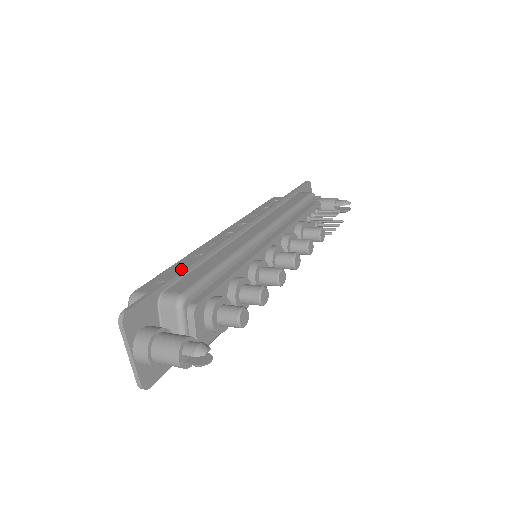
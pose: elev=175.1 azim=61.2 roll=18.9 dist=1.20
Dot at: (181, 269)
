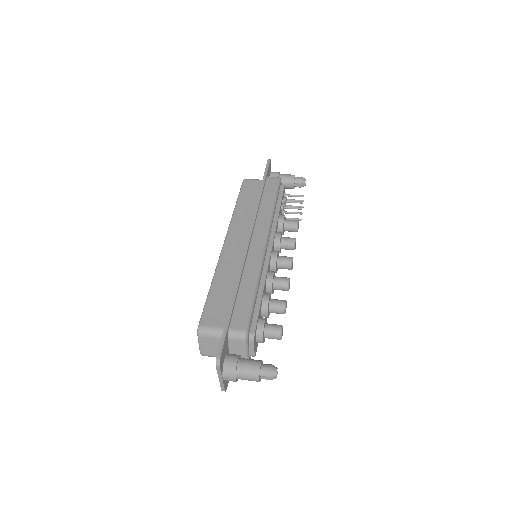
Dot at: (231, 303)
